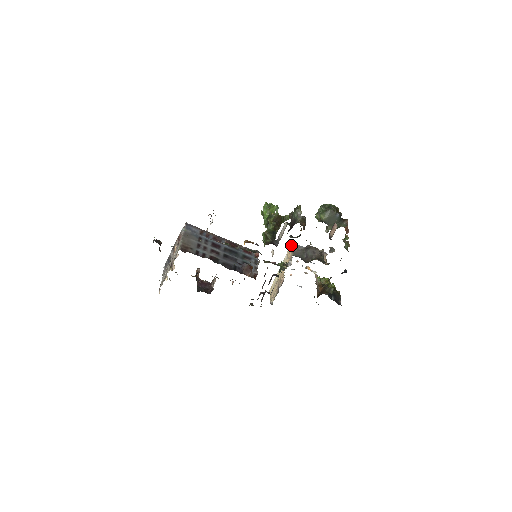
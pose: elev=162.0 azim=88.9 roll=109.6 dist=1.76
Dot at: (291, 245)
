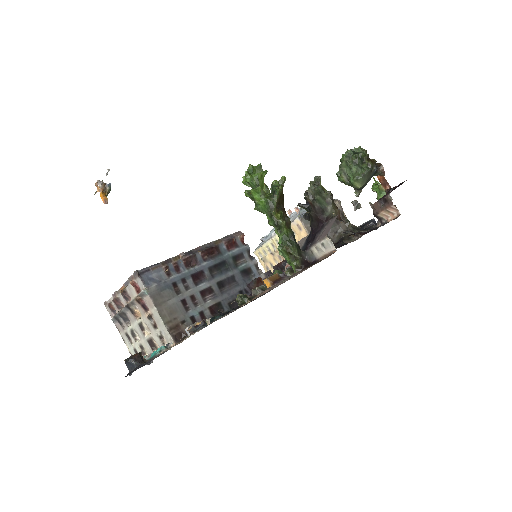
Dot at: (300, 220)
